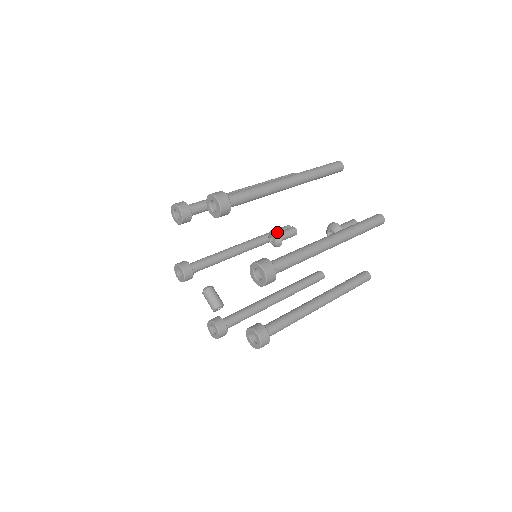
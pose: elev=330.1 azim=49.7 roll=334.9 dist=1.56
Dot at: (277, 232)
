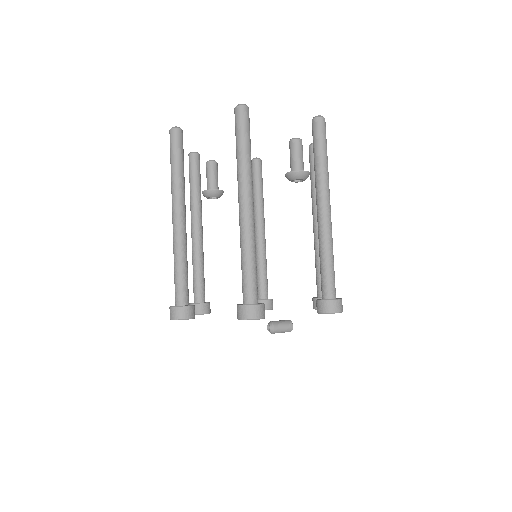
Dot at: (214, 191)
